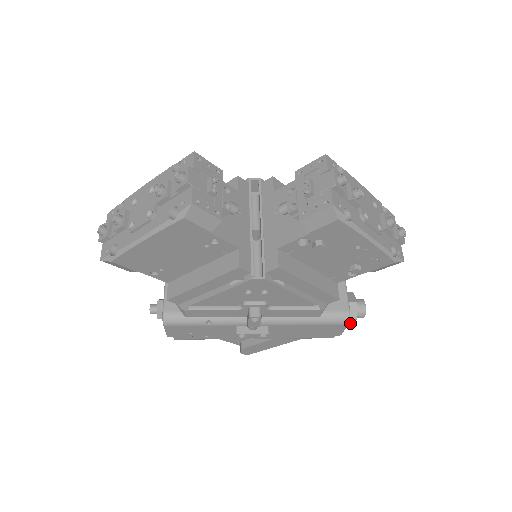
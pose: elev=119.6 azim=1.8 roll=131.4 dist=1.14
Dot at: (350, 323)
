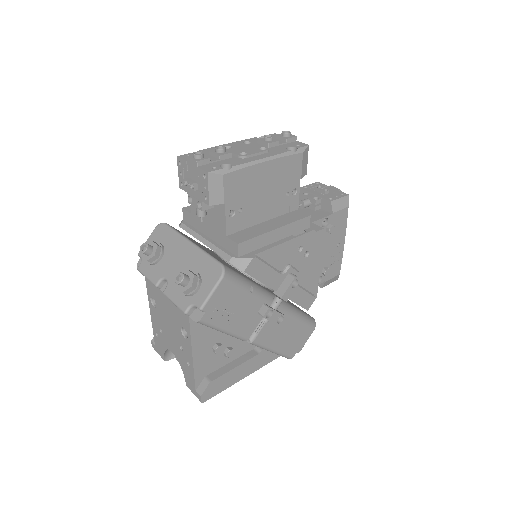
Dot at: occluded
